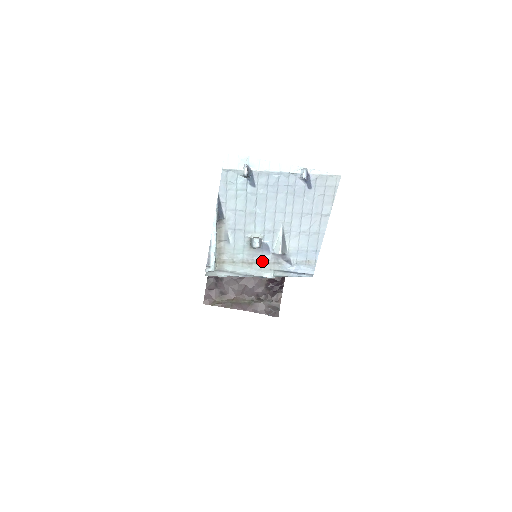
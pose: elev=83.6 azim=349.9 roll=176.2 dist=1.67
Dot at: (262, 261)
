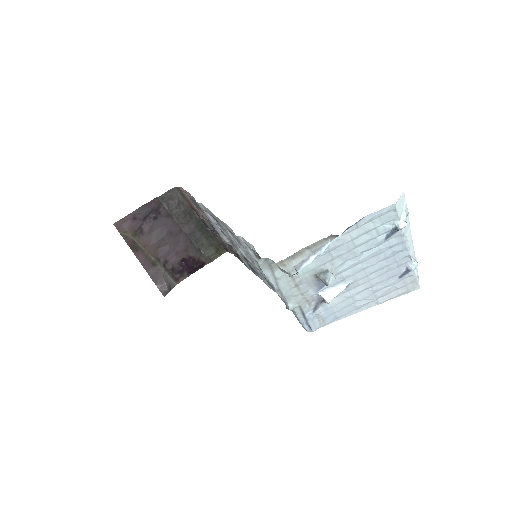
Dot at: (305, 292)
